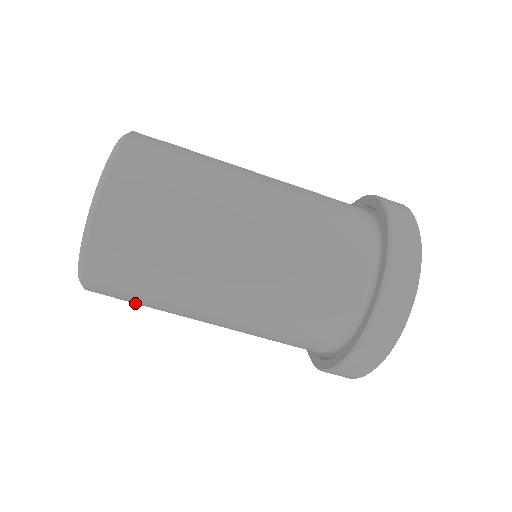
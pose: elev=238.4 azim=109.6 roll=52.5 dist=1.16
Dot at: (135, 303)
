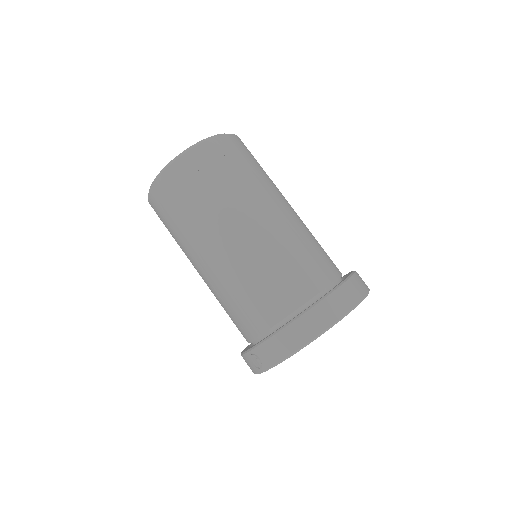
Dot at: (171, 216)
